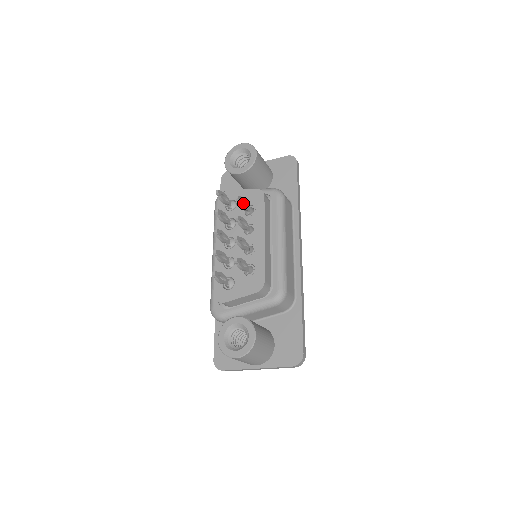
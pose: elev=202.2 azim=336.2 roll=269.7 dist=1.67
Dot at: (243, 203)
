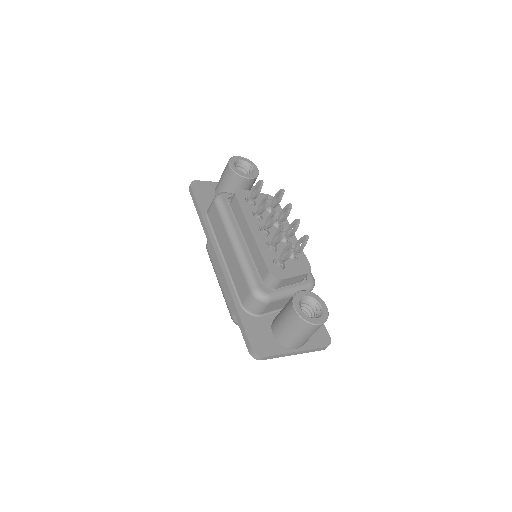
Dot at: (275, 199)
